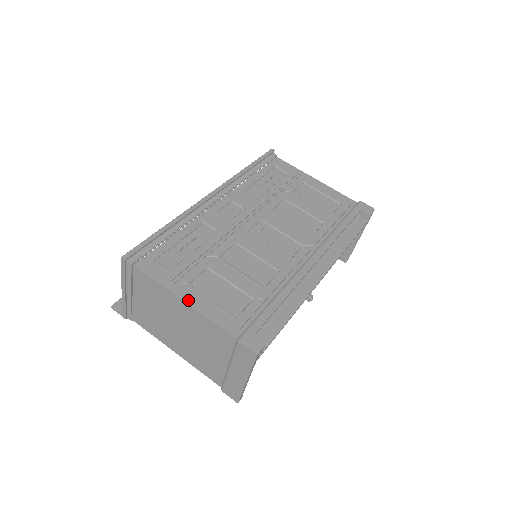
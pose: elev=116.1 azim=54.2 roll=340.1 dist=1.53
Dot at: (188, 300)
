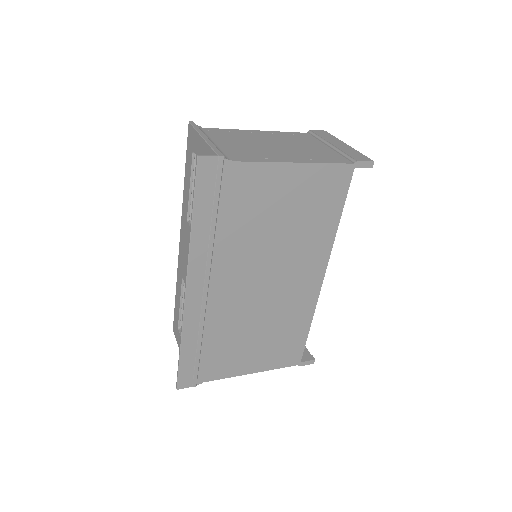
Dot at: occluded
